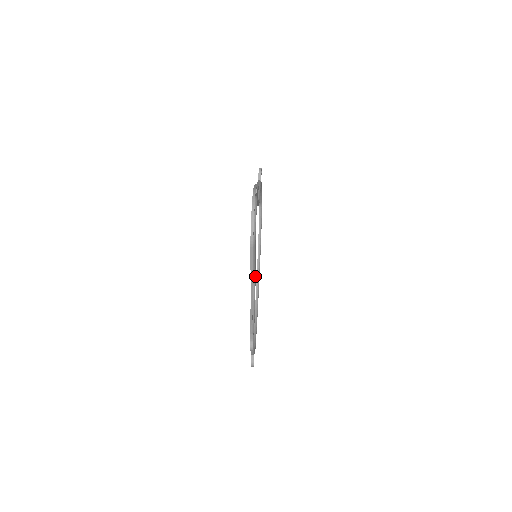
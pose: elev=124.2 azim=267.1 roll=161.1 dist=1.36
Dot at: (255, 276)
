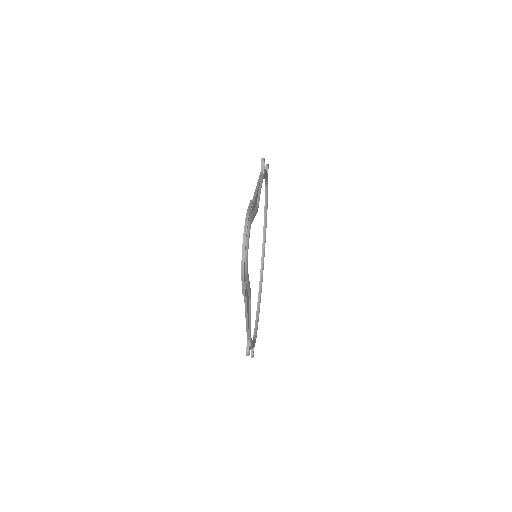
Dot at: (250, 293)
